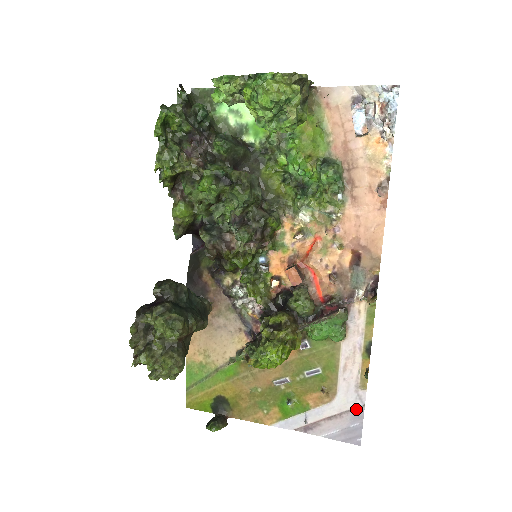
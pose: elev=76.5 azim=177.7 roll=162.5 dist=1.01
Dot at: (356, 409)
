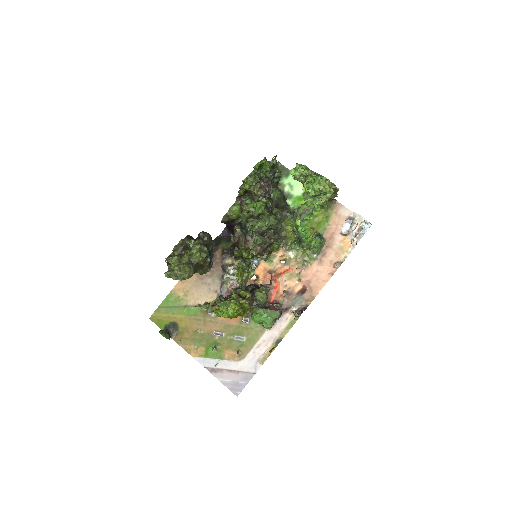
Dot at: (249, 373)
